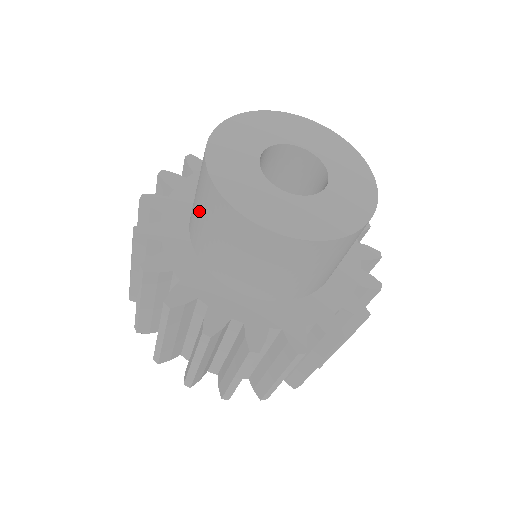
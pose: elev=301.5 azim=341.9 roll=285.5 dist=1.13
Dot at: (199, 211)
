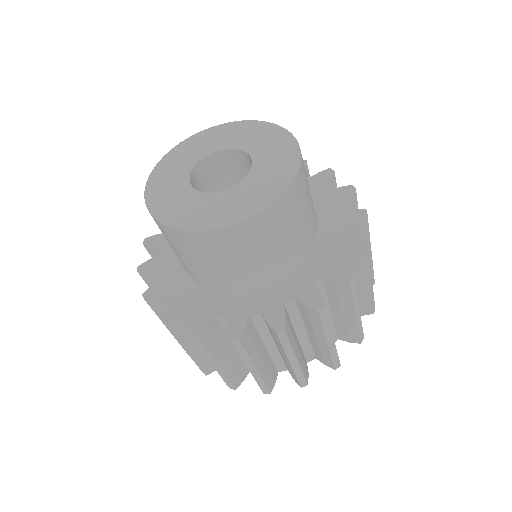
Dot at: occluded
